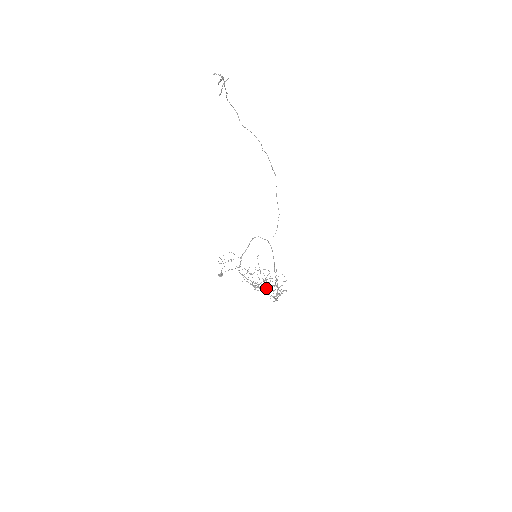
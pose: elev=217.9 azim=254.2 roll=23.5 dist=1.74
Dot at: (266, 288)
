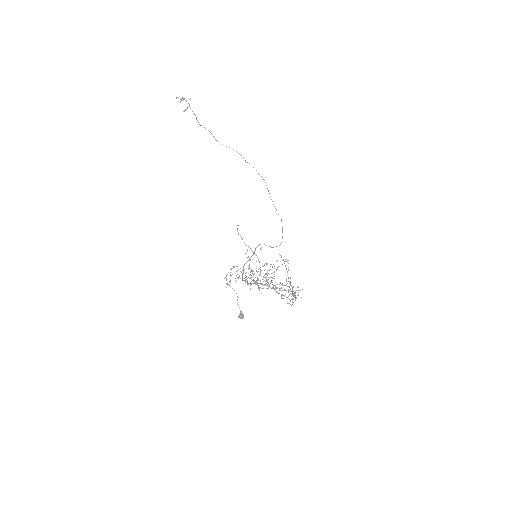
Dot at: occluded
